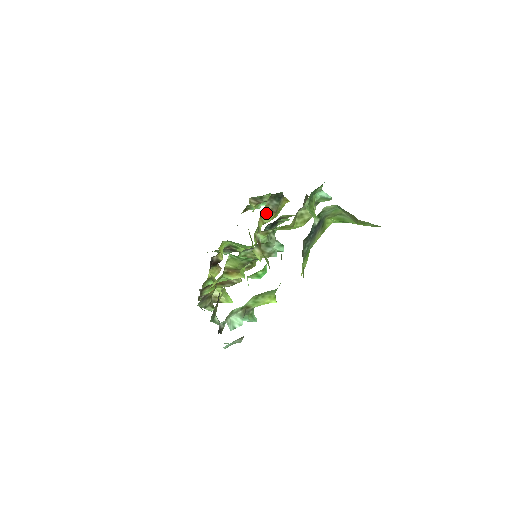
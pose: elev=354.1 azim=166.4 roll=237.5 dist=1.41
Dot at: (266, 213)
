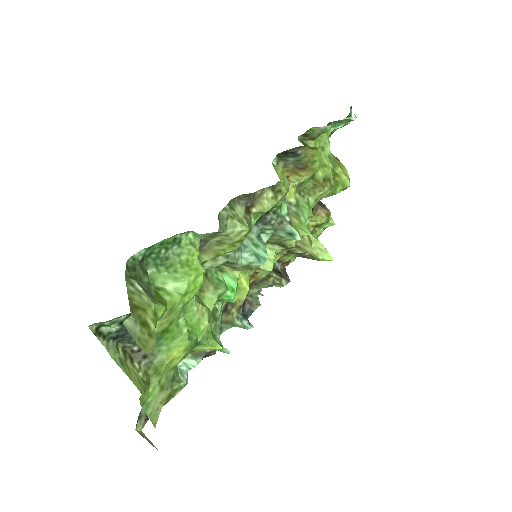
Dot at: (293, 172)
